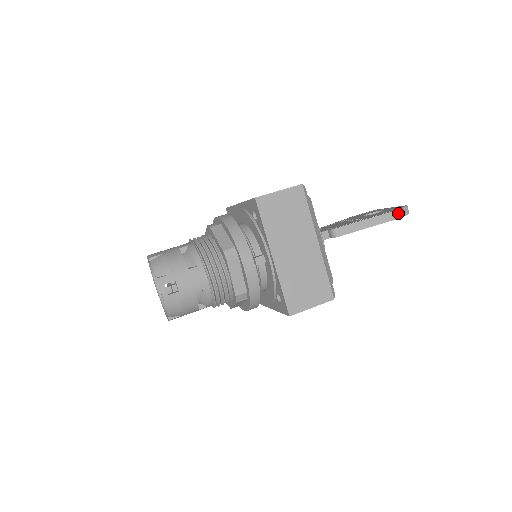
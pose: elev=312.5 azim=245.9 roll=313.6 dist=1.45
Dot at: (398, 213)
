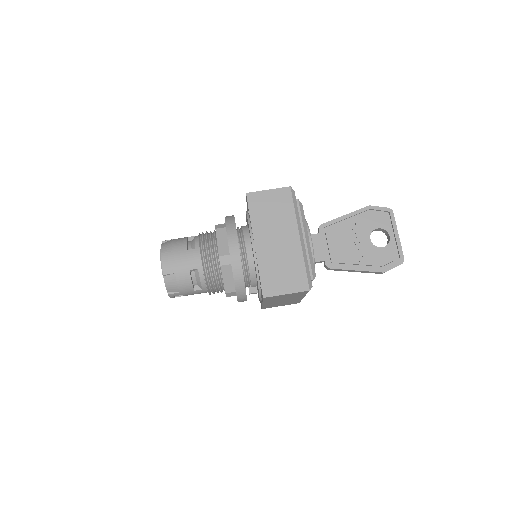
Dot at: occluded
